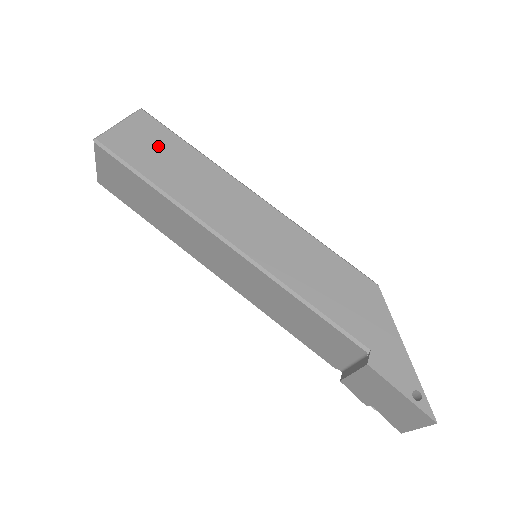
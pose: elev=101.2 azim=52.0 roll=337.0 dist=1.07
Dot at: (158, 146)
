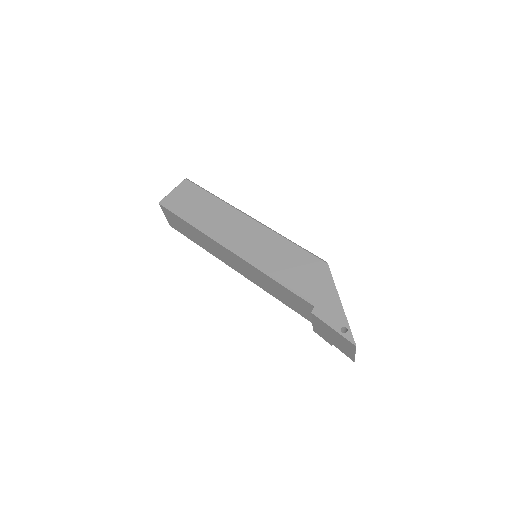
Dot at: (194, 199)
